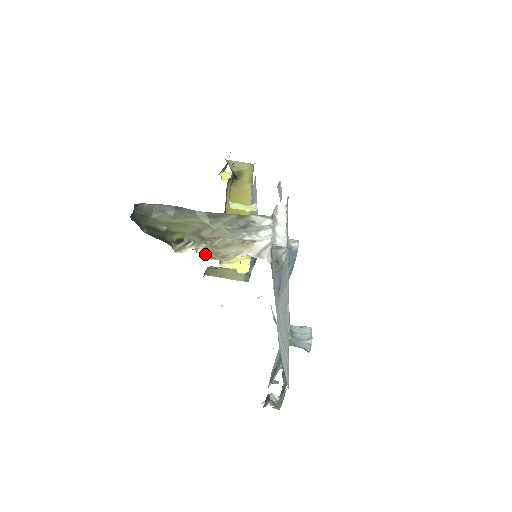
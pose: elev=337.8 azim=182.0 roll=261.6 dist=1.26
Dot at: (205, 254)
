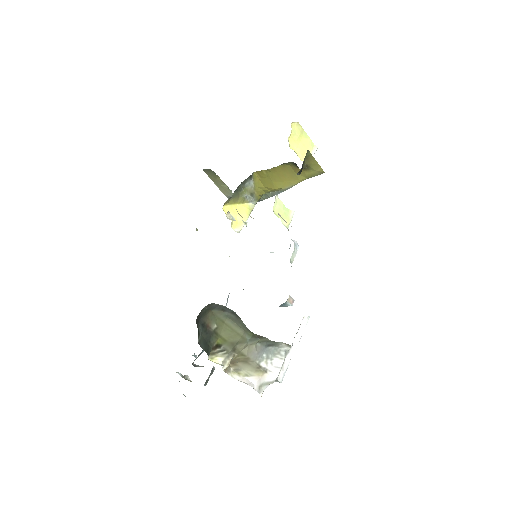
Dot at: (227, 367)
